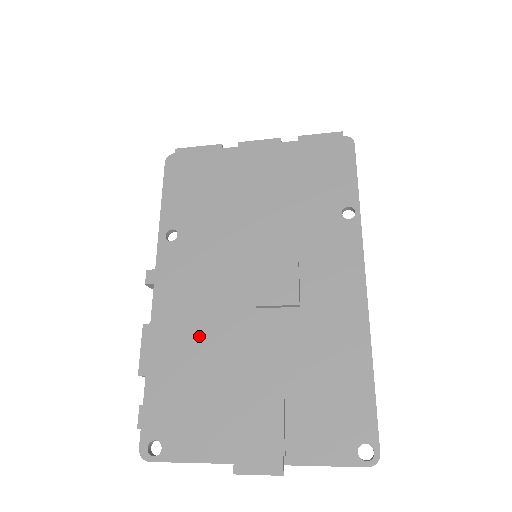
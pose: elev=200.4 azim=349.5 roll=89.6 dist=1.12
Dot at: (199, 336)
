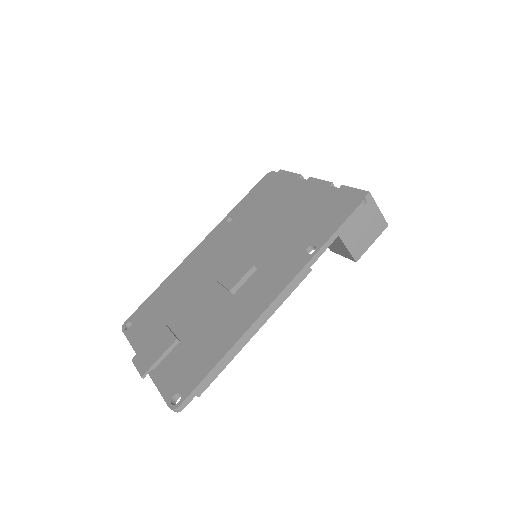
Dot at: (188, 282)
